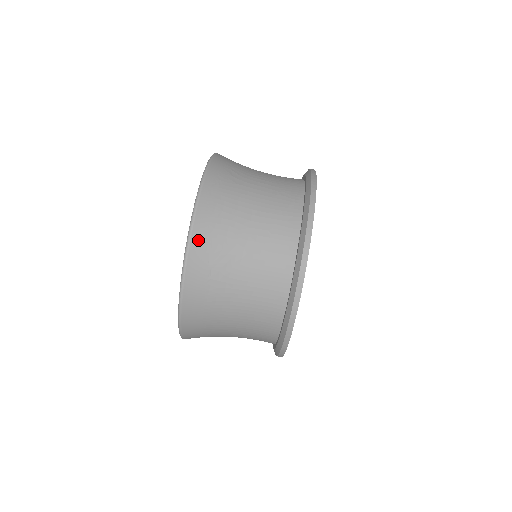
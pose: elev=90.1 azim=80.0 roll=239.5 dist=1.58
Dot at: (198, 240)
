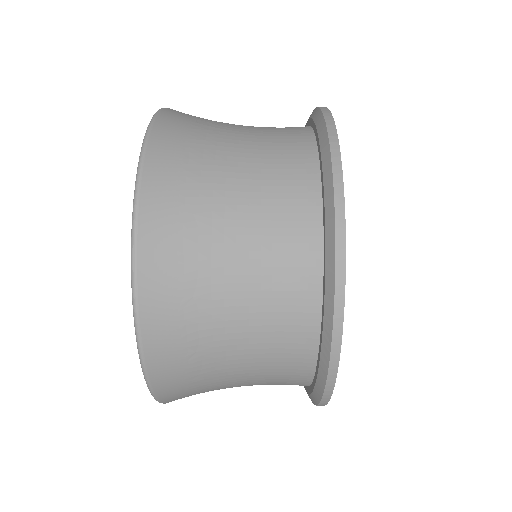
Dot at: occluded
